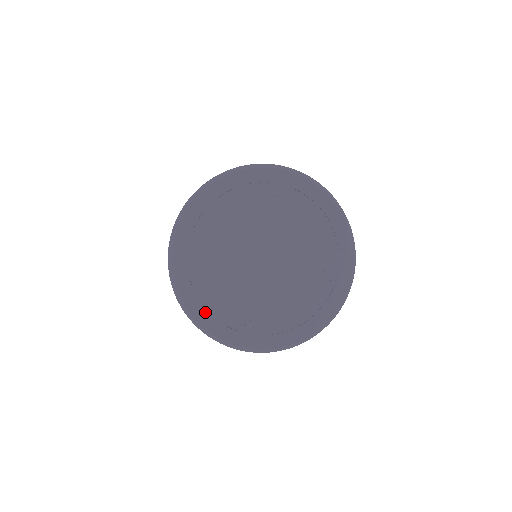
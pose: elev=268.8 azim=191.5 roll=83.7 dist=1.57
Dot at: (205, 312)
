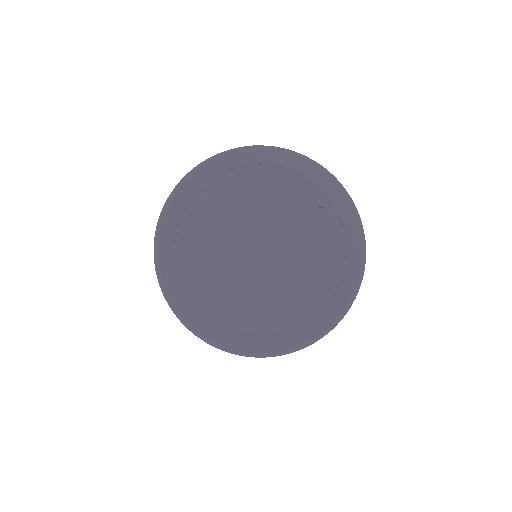
Dot at: (264, 339)
